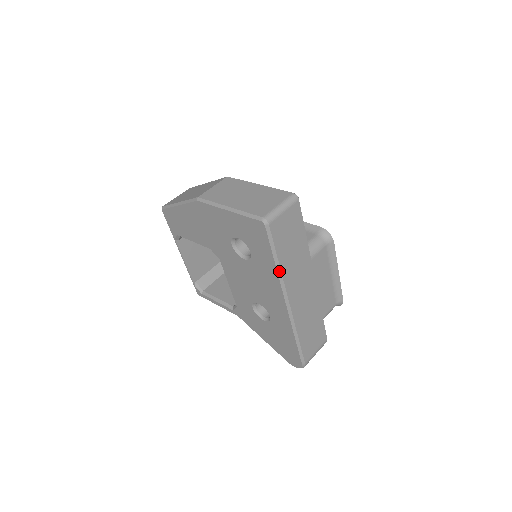
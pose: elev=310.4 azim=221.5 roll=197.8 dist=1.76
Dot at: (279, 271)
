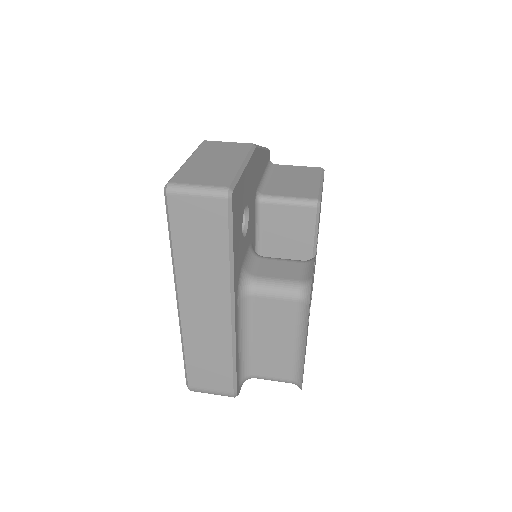
Dot at: (173, 258)
